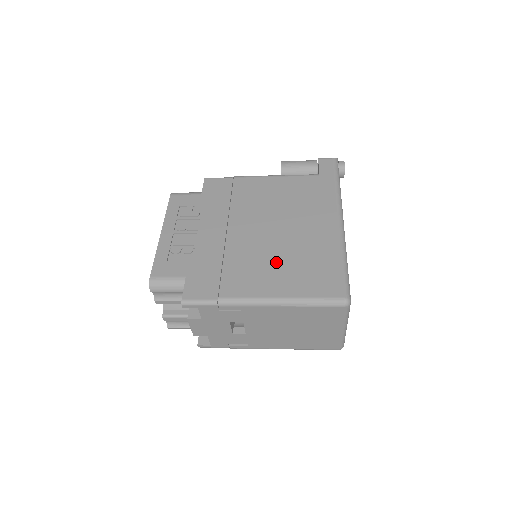
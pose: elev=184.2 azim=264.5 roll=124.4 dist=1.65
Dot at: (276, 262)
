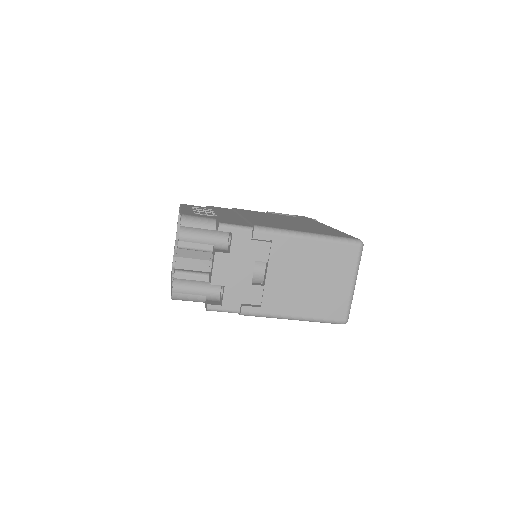
Dot at: occluded
